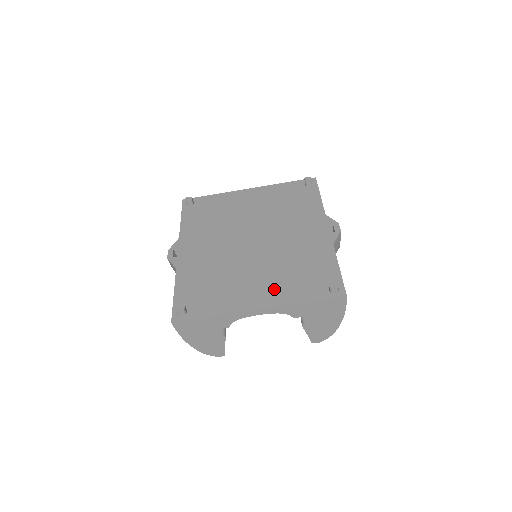
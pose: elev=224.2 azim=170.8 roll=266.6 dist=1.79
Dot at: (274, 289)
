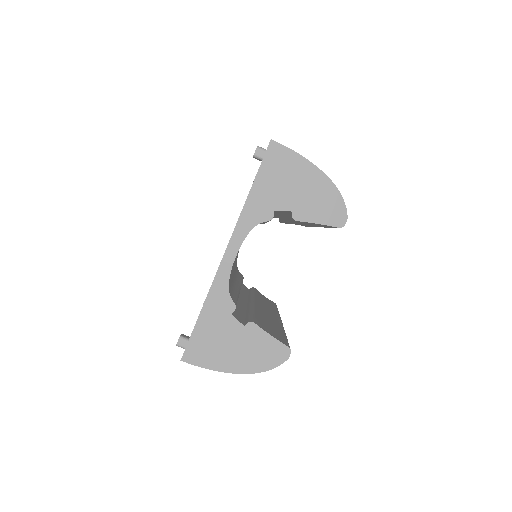
Dot at: occluded
